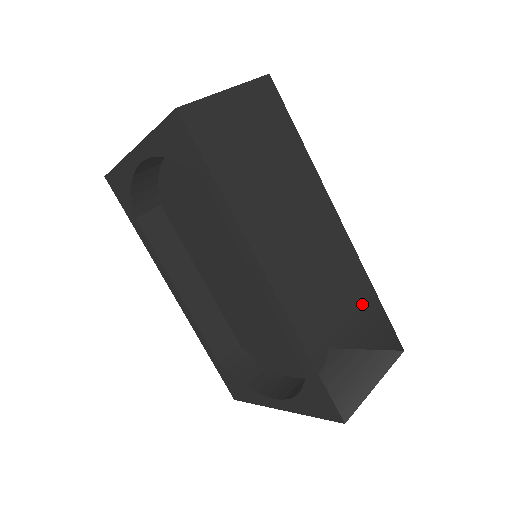
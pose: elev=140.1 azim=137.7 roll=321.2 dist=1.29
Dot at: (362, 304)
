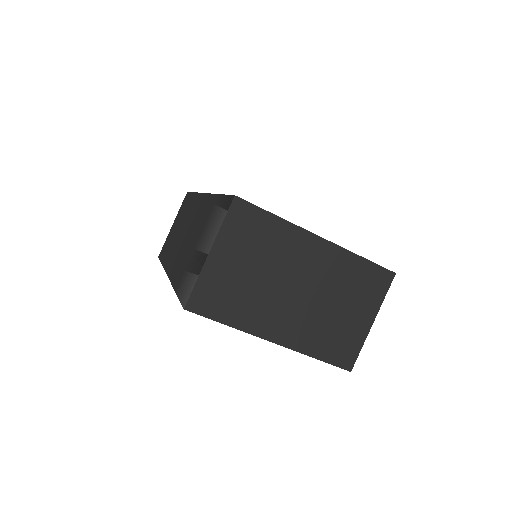
Dot at: occluded
